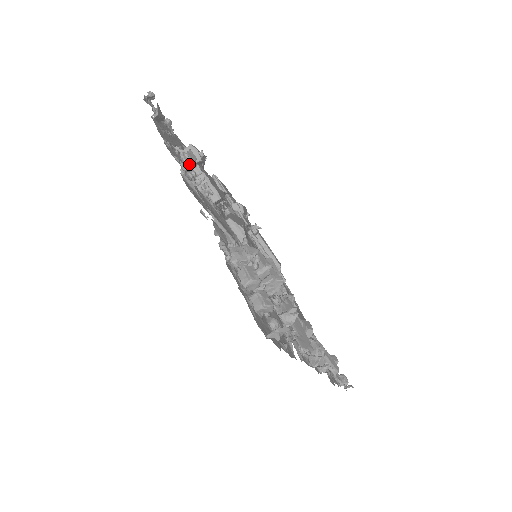
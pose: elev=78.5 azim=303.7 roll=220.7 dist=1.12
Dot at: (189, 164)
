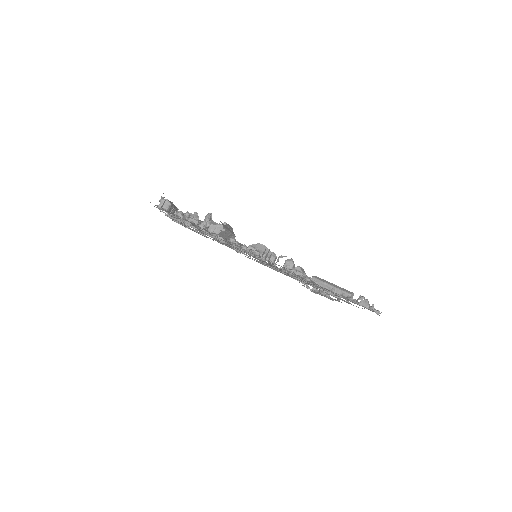
Dot at: occluded
